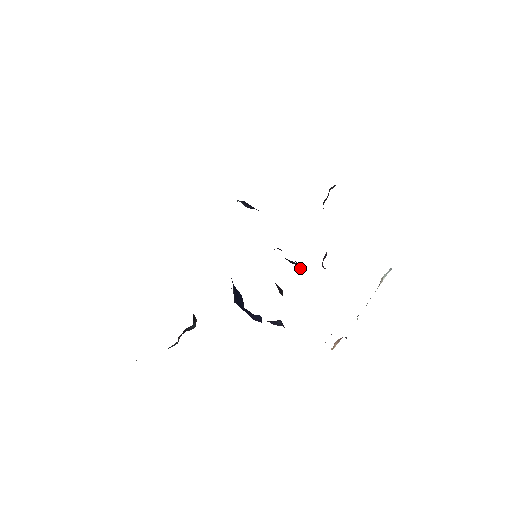
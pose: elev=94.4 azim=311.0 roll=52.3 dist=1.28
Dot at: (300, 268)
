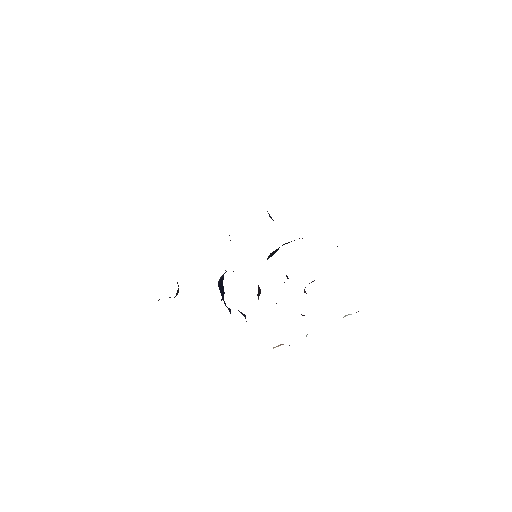
Dot at: (287, 277)
